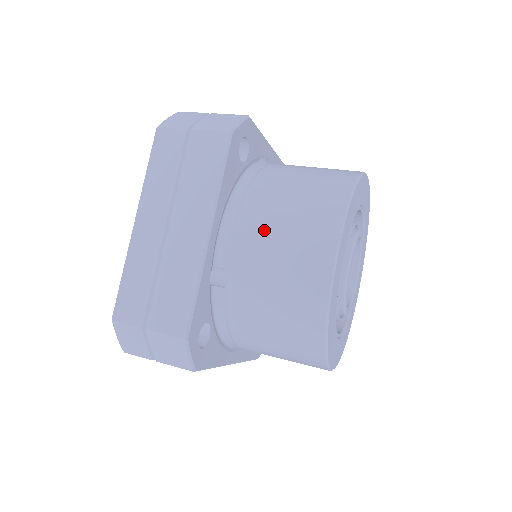
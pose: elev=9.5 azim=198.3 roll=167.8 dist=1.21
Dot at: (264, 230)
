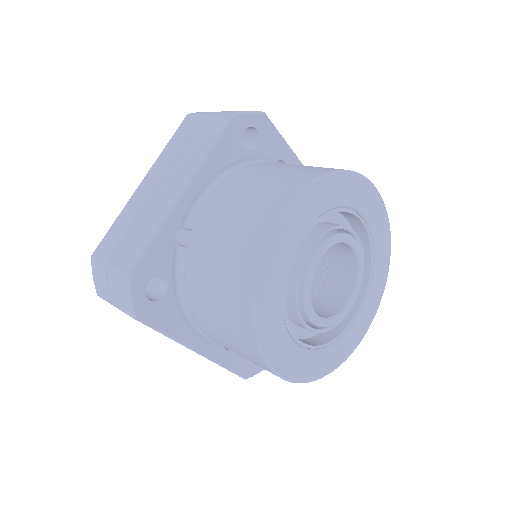
Dot at: (232, 197)
